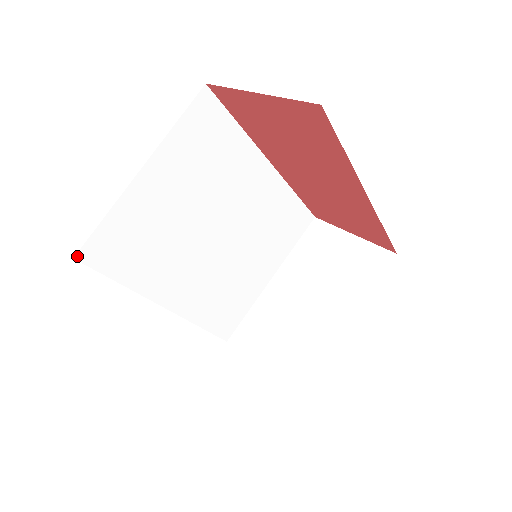
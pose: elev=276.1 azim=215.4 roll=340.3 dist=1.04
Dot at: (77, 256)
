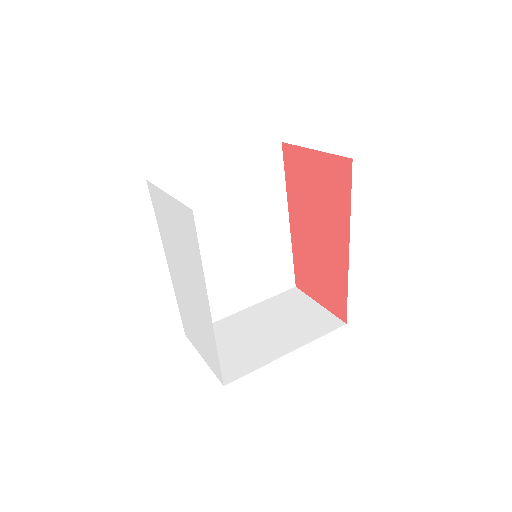
Dot at: (149, 180)
